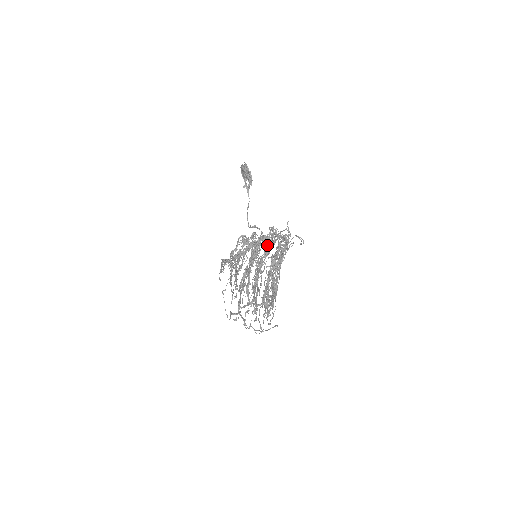
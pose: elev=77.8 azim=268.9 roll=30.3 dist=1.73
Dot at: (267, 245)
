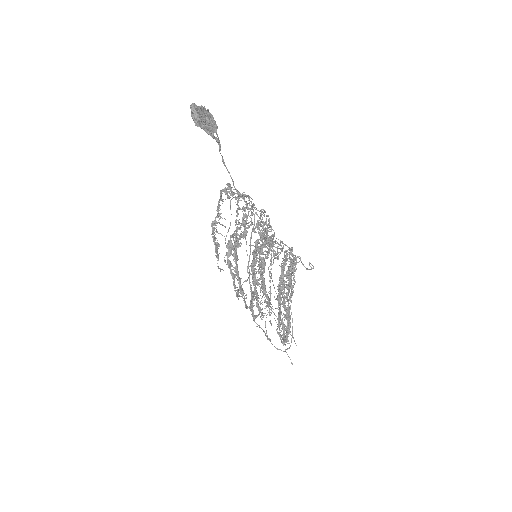
Dot at: (265, 231)
